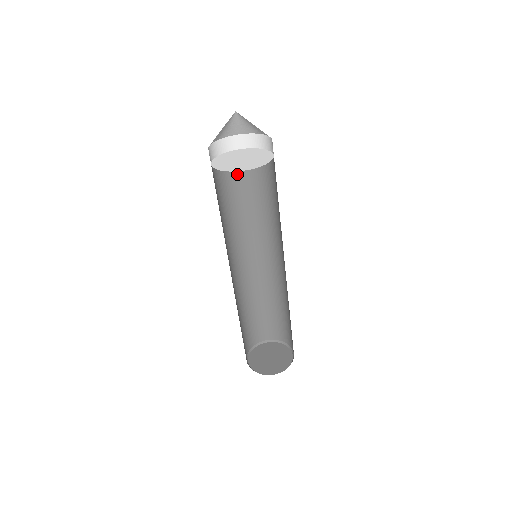
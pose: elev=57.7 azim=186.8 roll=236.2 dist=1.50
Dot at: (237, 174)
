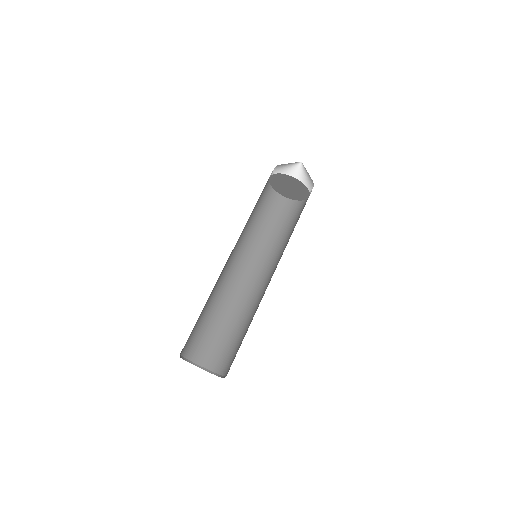
Dot at: (271, 207)
